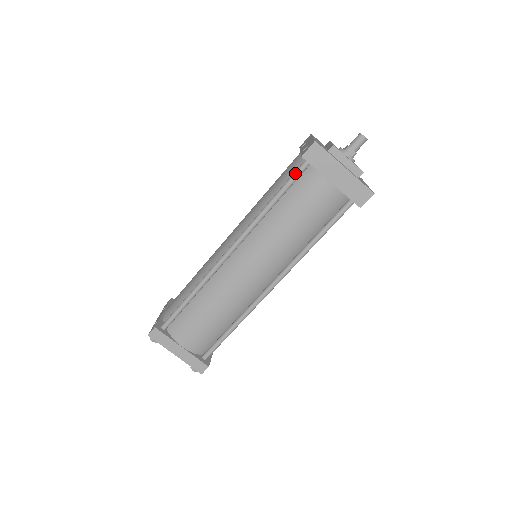
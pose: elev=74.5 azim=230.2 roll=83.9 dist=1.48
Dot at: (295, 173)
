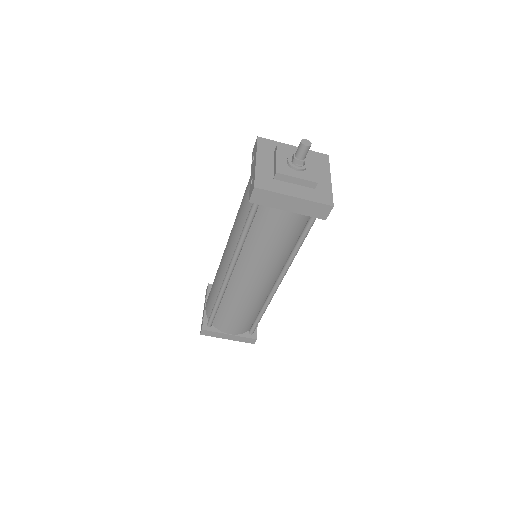
Dot at: (251, 211)
